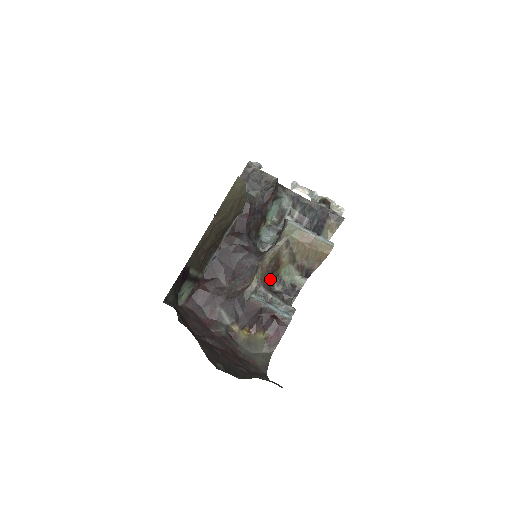
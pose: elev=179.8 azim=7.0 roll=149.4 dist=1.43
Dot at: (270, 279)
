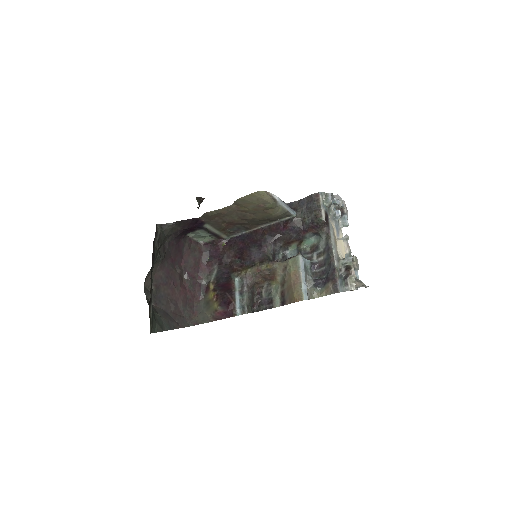
Dot at: (260, 281)
